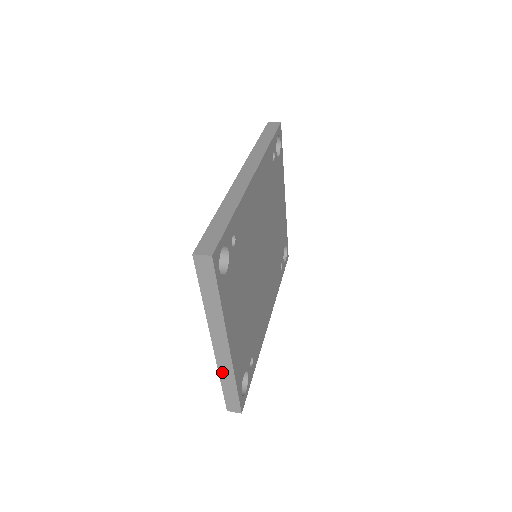
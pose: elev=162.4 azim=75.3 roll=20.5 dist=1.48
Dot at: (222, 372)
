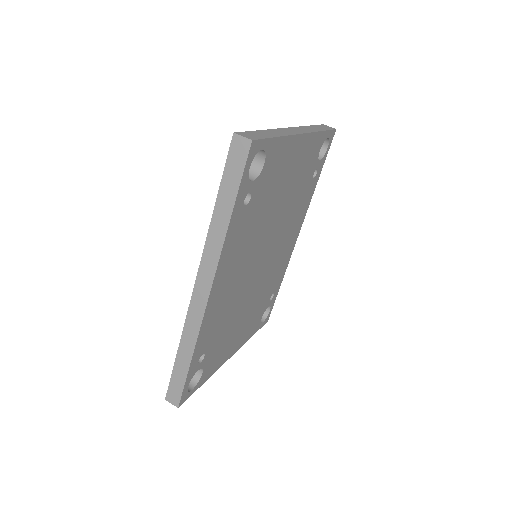
Dot at: occluded
